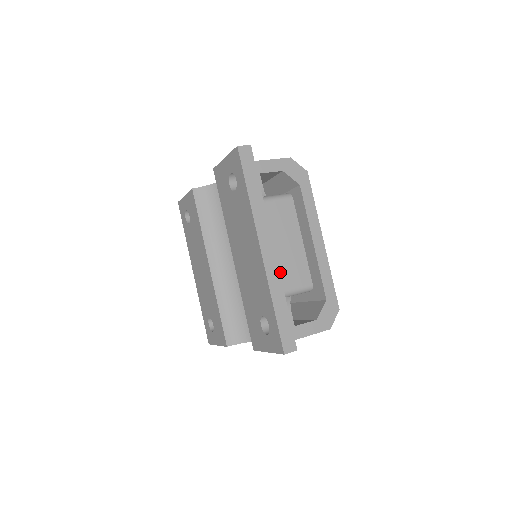
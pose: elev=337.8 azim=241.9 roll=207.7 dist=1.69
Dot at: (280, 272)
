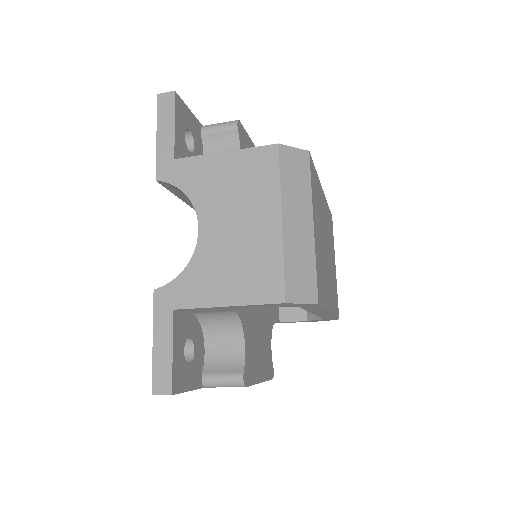
Dot at: occluded
